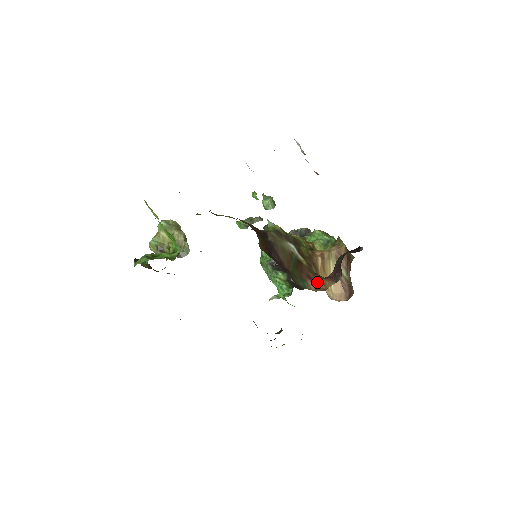
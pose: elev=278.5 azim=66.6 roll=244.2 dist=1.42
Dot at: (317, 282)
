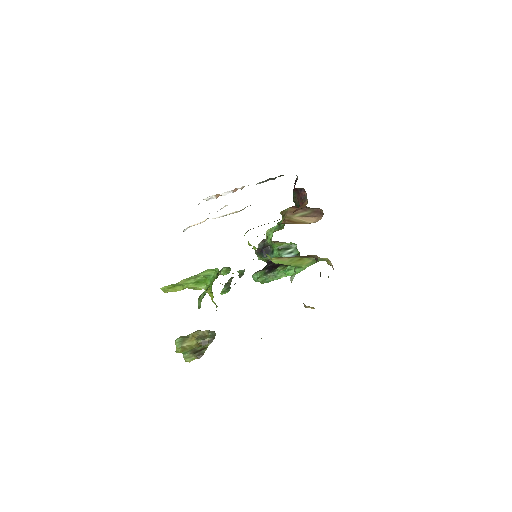
Dot at: (299, 208)
